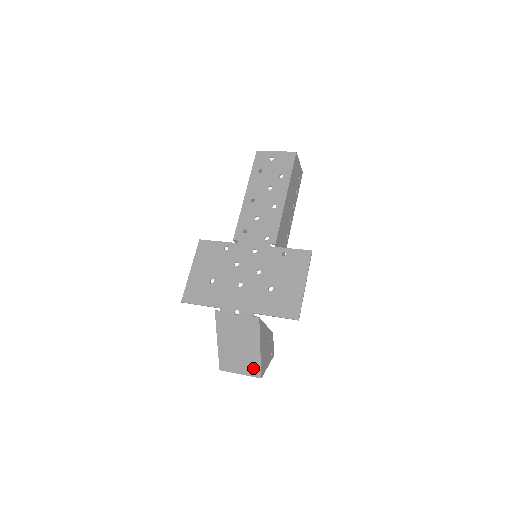
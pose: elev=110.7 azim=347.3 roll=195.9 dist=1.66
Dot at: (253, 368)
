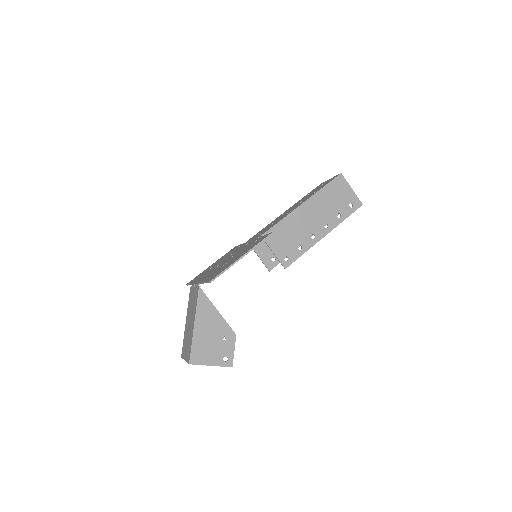
Dot at: (189, 351)
